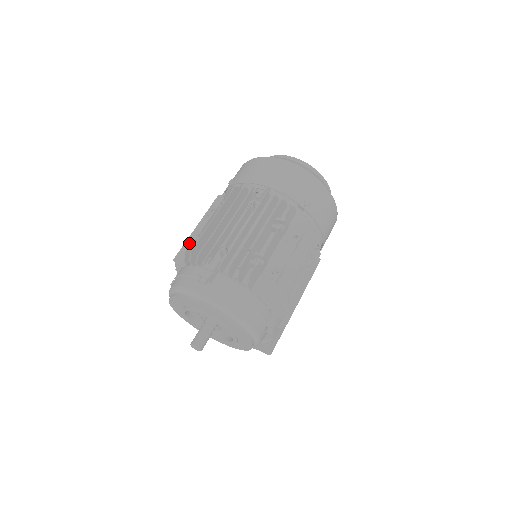
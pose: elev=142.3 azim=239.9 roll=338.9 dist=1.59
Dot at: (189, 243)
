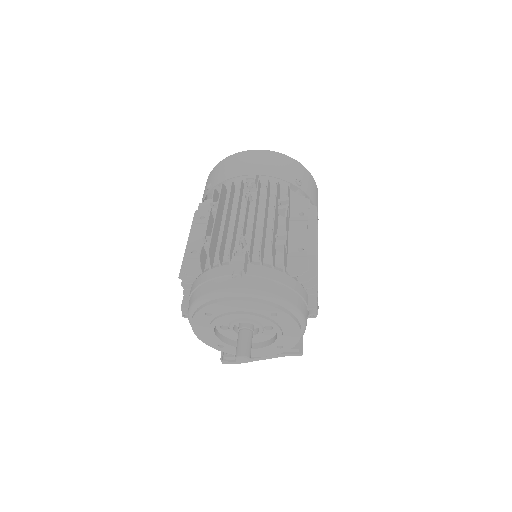
Dot at: (191, 254)
